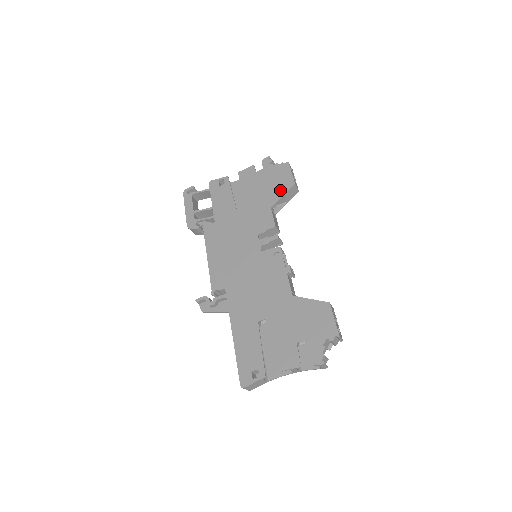
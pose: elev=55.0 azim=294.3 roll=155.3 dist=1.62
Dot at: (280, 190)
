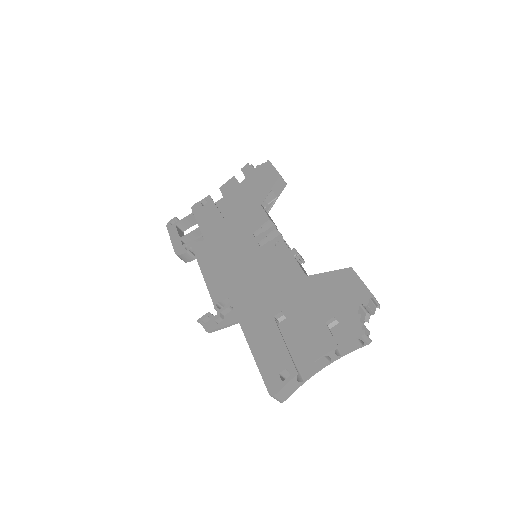
Dot at: (266, 186)
